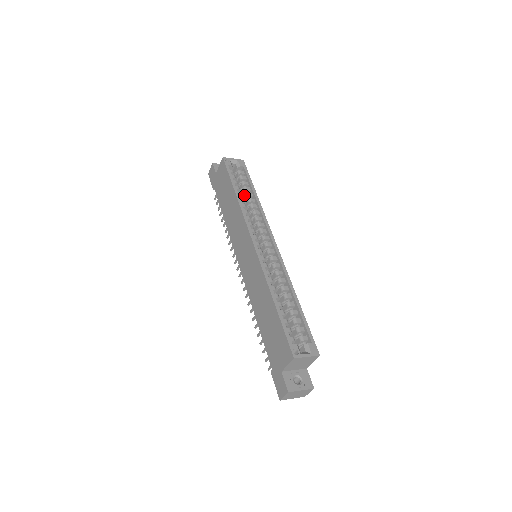
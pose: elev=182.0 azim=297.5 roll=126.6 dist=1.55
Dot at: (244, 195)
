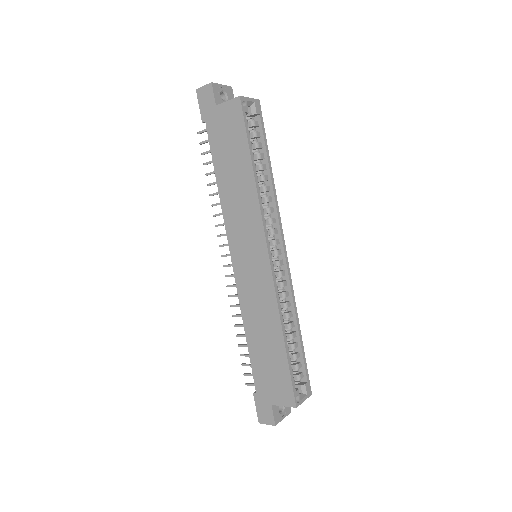
Dot at: occluded
